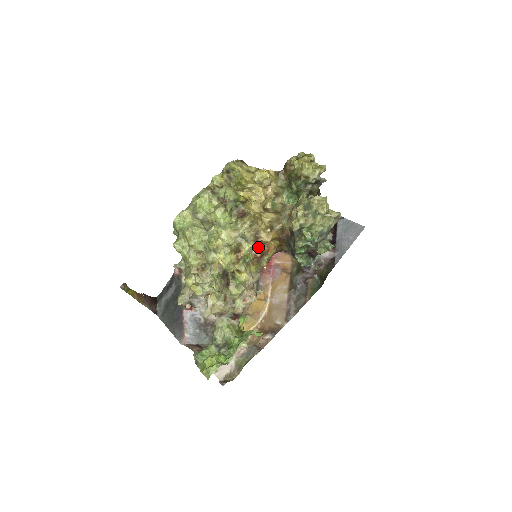
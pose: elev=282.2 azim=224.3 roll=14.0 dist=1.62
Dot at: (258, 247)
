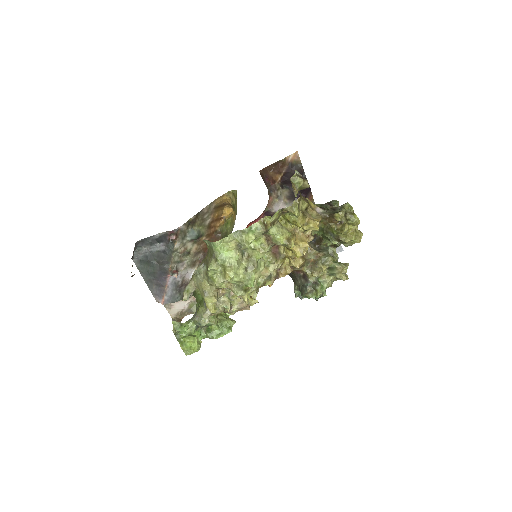
Dot at: occluded
